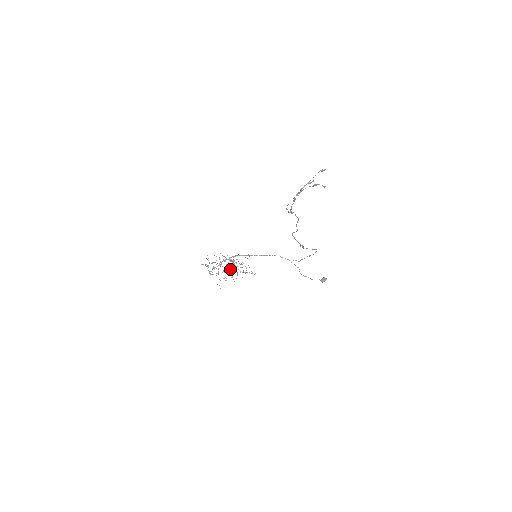
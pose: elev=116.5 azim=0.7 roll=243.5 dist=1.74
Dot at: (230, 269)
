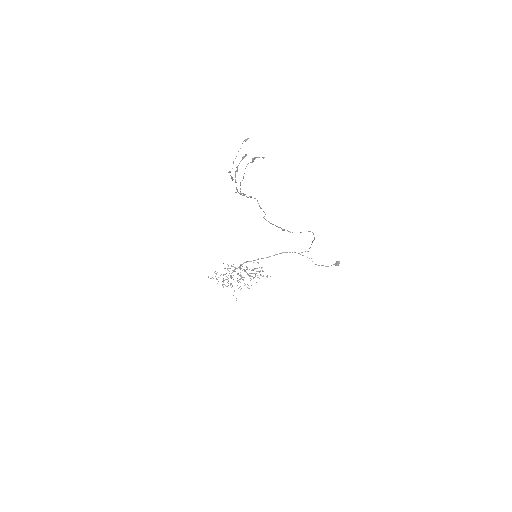
Dot at: occluded
